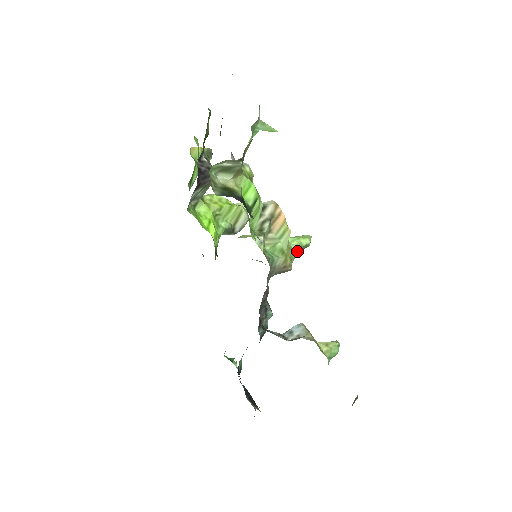
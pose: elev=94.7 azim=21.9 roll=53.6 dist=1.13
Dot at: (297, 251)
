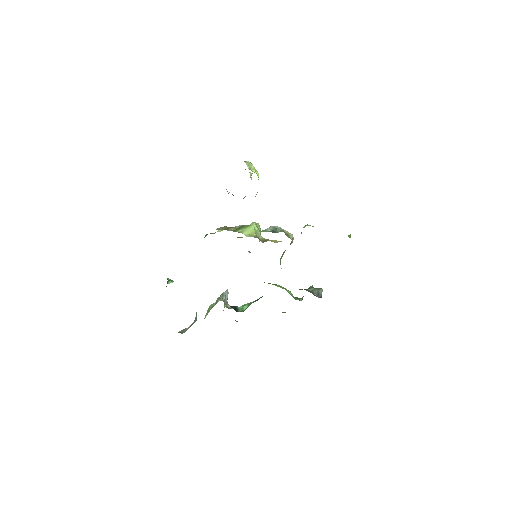
Dot at: occluded
